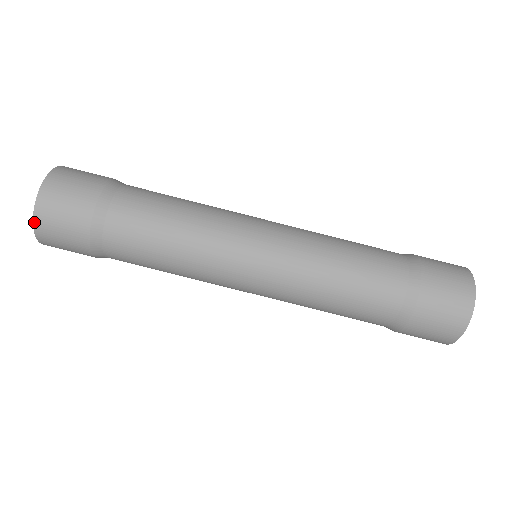
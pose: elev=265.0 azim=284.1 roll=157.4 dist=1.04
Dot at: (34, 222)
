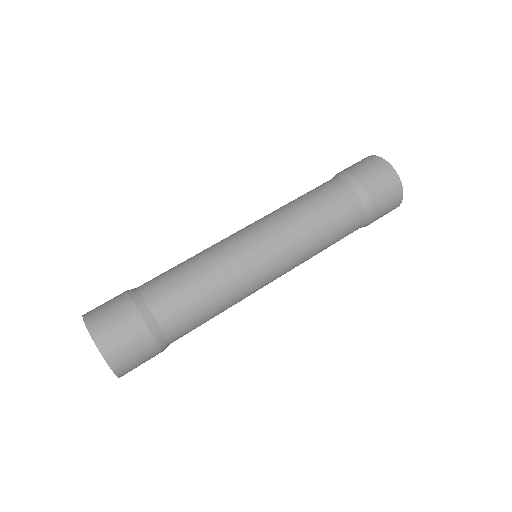
Dot at: (98, 347)
